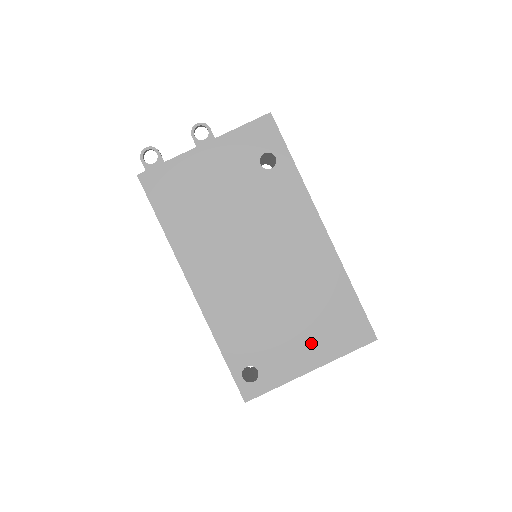
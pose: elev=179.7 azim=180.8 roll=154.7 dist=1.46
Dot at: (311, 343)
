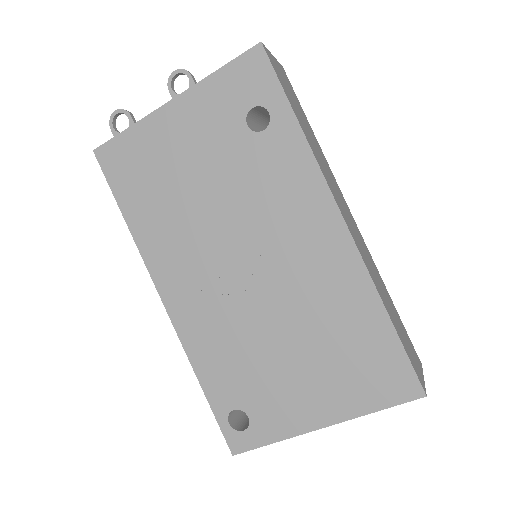
Dot at: (322, 389)
